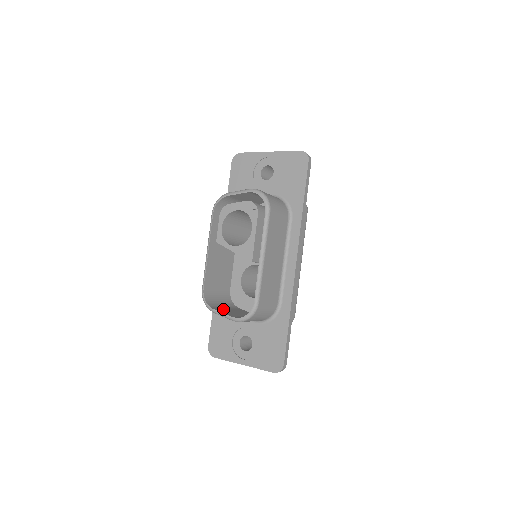
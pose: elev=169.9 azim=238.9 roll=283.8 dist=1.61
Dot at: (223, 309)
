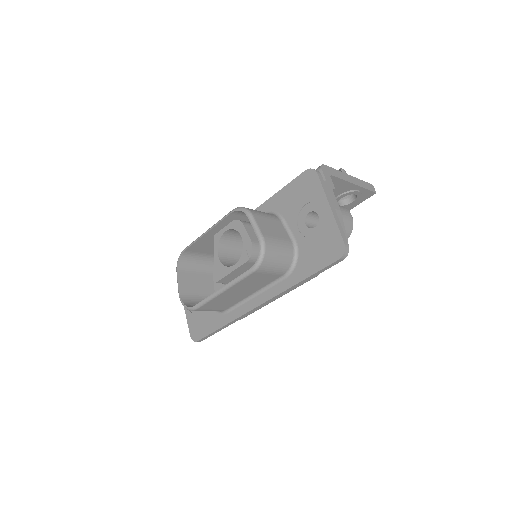
Dot at: (189, 274)
